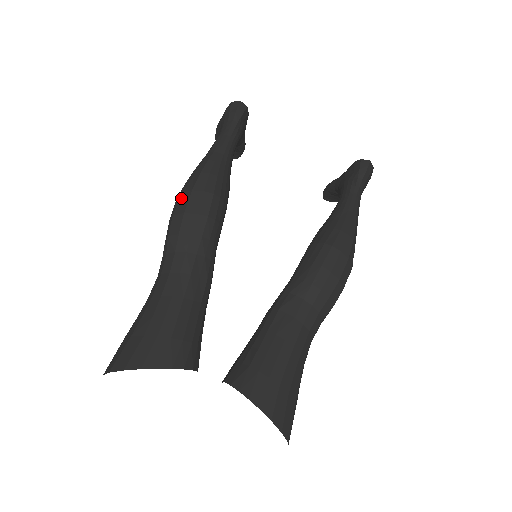
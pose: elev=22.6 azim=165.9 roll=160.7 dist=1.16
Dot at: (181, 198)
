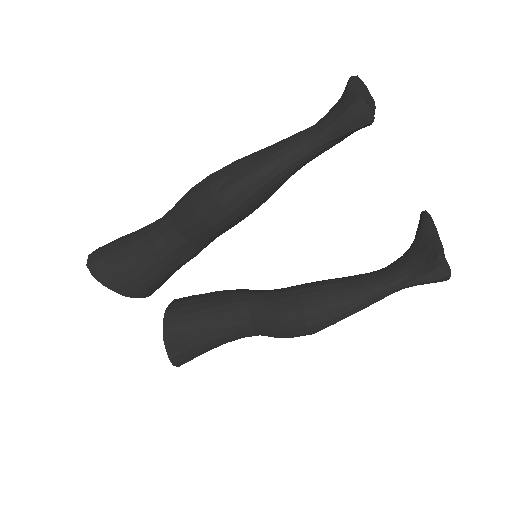
Dot at: (204, 189)
